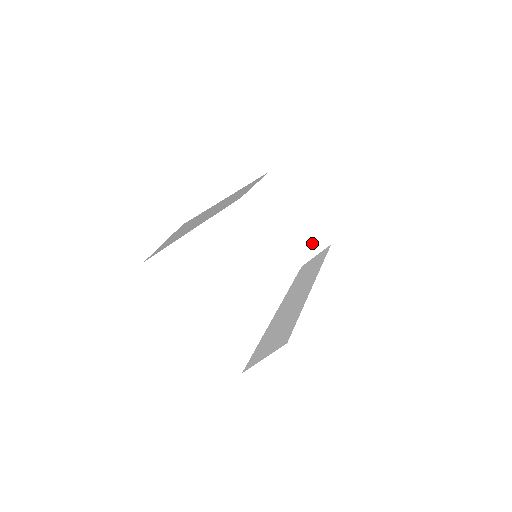
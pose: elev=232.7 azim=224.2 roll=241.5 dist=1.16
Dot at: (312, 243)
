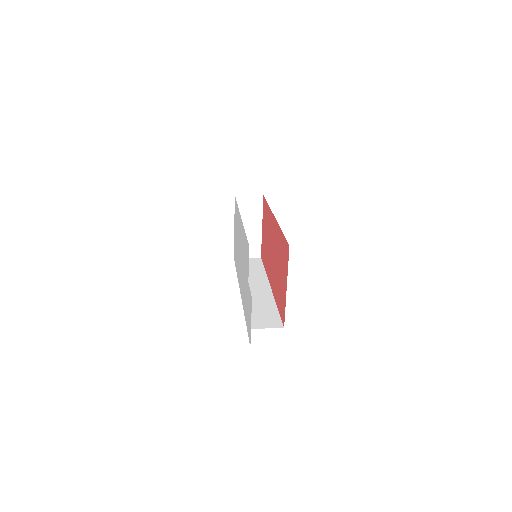
Dot at: (251, 250)
